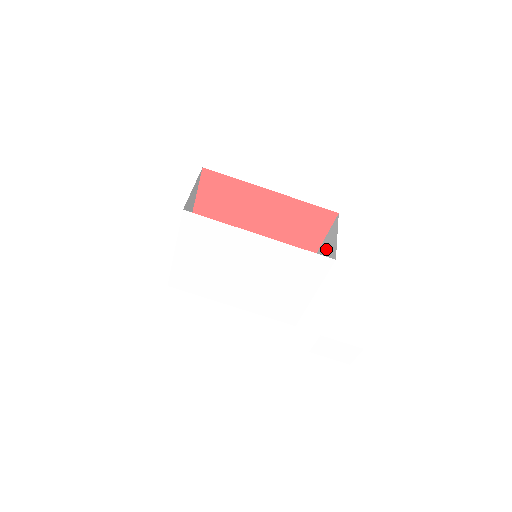
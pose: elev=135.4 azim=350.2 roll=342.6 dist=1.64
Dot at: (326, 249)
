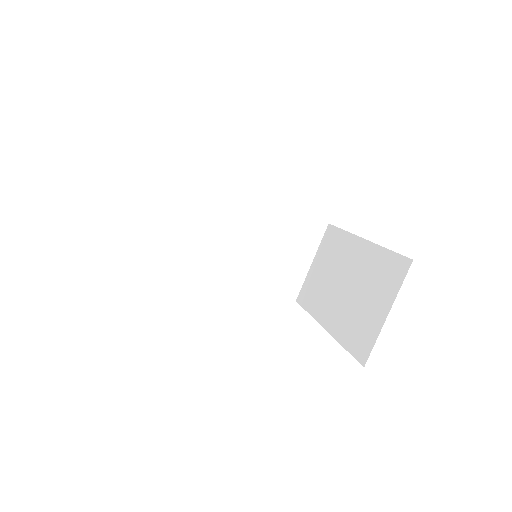
Dot at: (368, 285)
